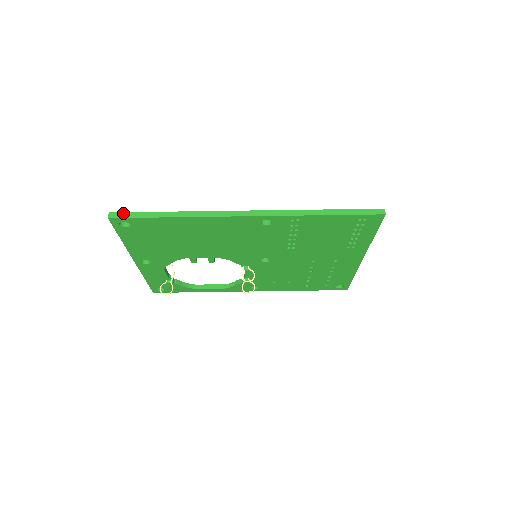
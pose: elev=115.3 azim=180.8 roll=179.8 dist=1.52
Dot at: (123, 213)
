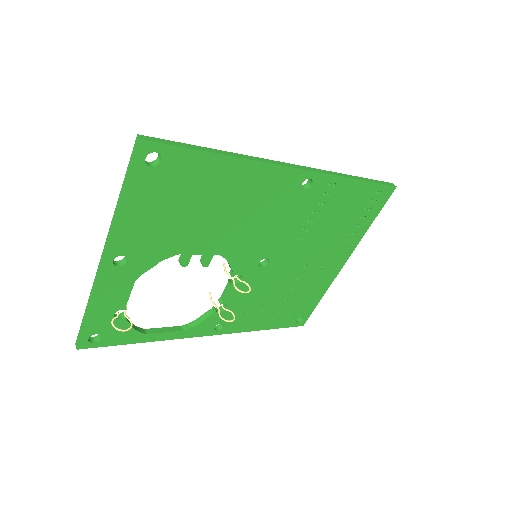
Dot at: (158, 139)
